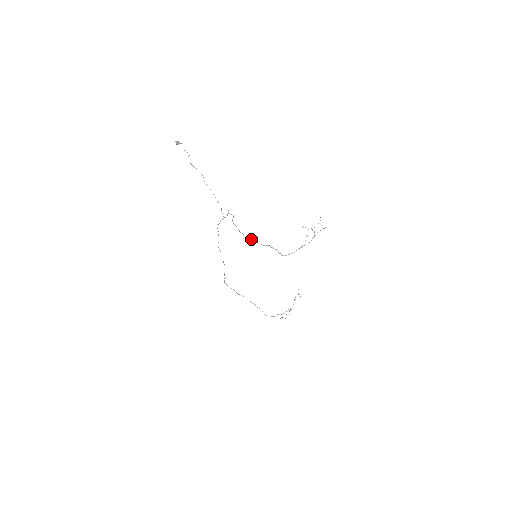
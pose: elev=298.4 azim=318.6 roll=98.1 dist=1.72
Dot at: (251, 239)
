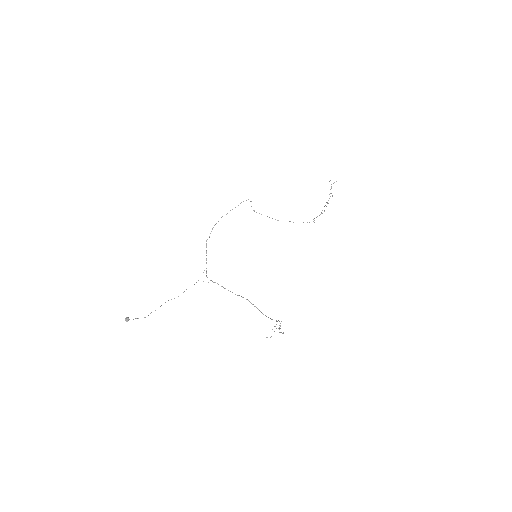
Dot at: (238, 295)
